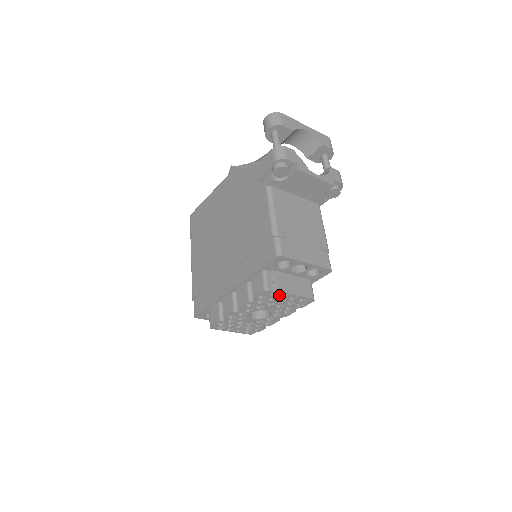
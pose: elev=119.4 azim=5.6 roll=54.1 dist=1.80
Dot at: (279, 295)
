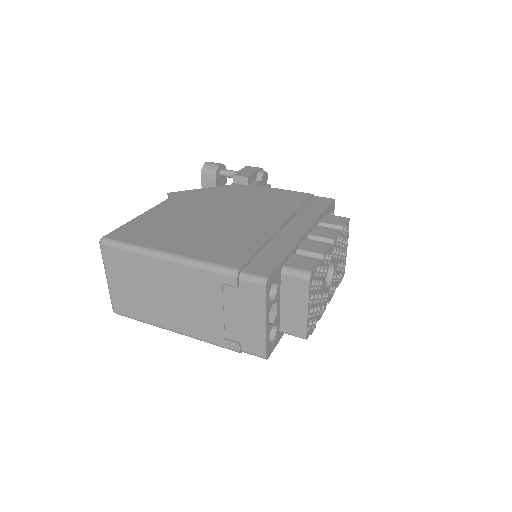
Dot at: (346, 239)
